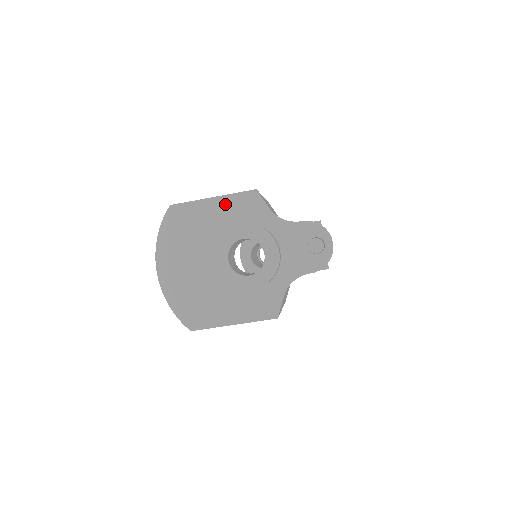
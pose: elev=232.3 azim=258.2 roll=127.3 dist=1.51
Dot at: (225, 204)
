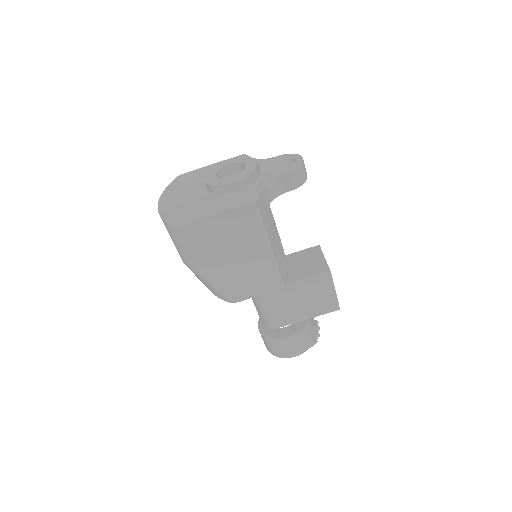
Dot at: occluded
